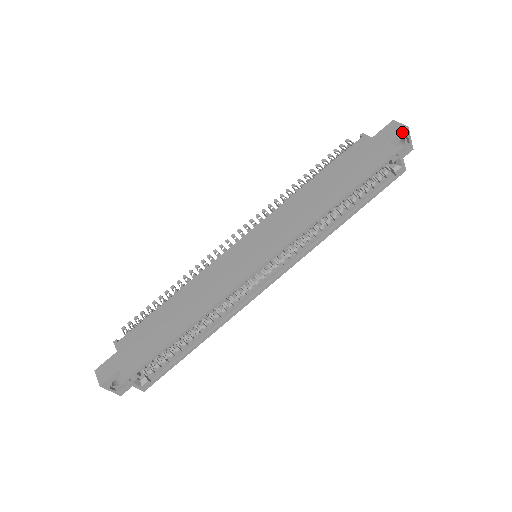
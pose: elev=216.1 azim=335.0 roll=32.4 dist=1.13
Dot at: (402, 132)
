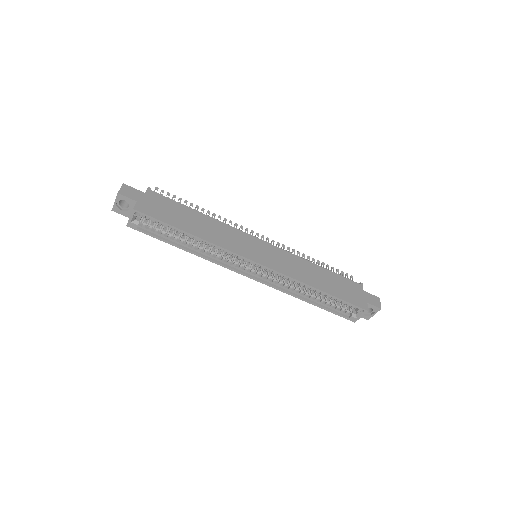
Dot at: (377, 307)
